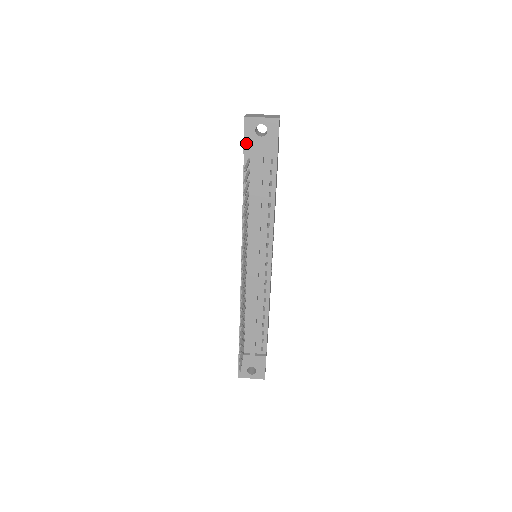
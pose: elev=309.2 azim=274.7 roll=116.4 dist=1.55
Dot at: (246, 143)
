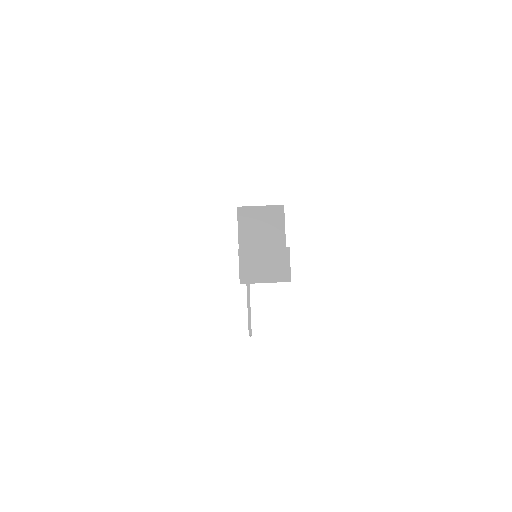
Dot at: occluded
